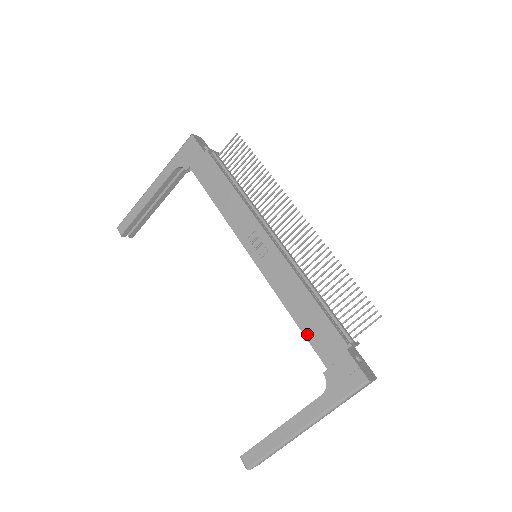
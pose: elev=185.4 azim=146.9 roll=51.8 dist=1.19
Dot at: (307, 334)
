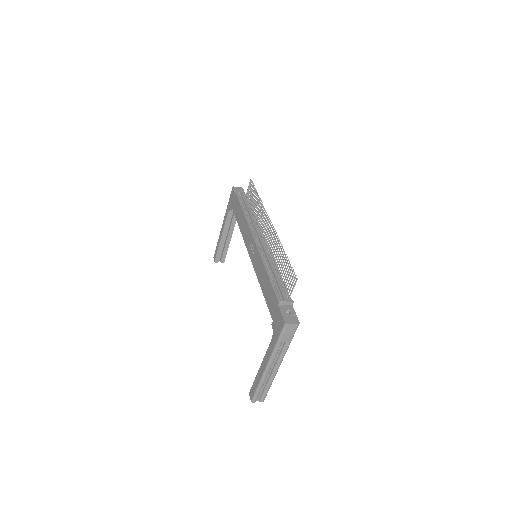
Dot at: (266, 300)
